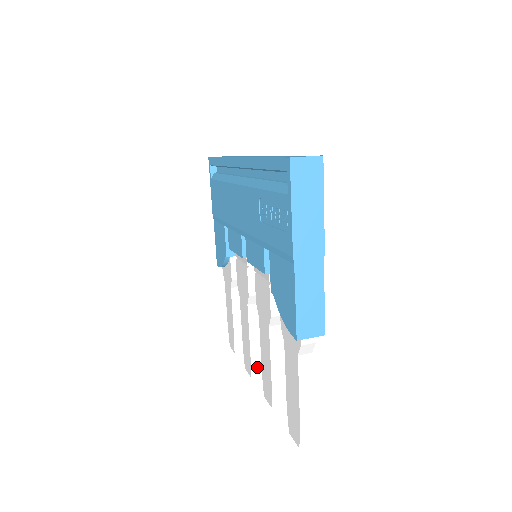
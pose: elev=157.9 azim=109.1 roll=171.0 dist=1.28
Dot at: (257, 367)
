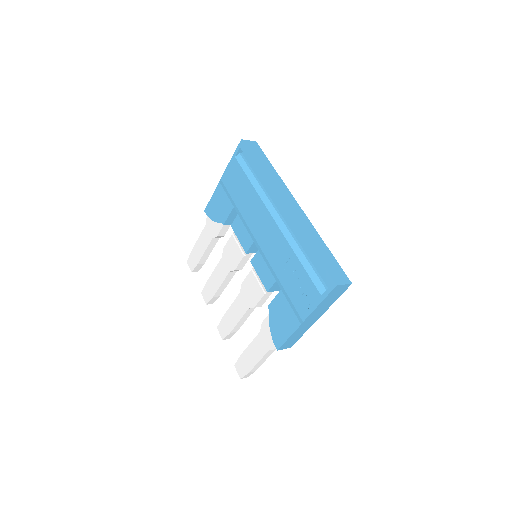
Dot at: (213, 301)
